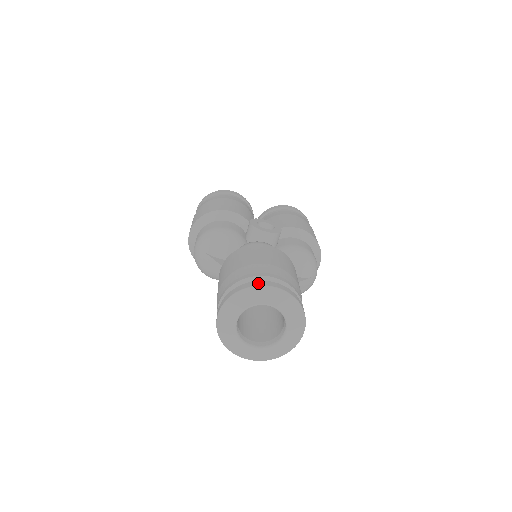
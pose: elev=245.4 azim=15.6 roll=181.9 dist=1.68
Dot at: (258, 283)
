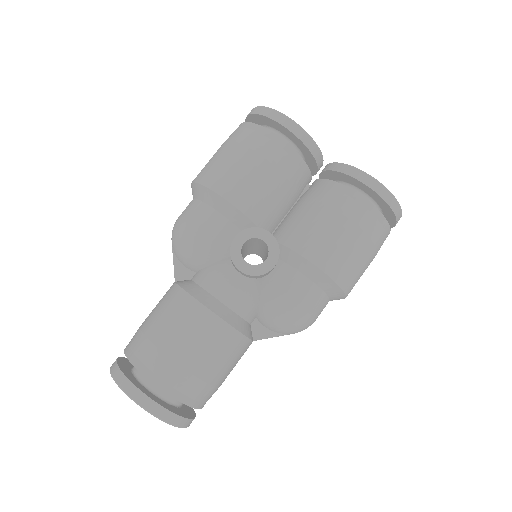
Dot at: (128, 389)
